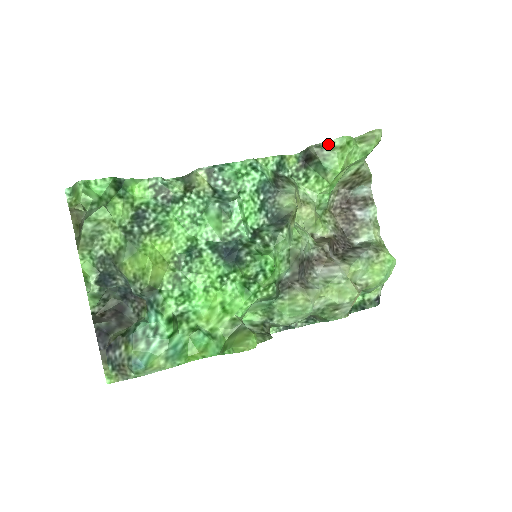
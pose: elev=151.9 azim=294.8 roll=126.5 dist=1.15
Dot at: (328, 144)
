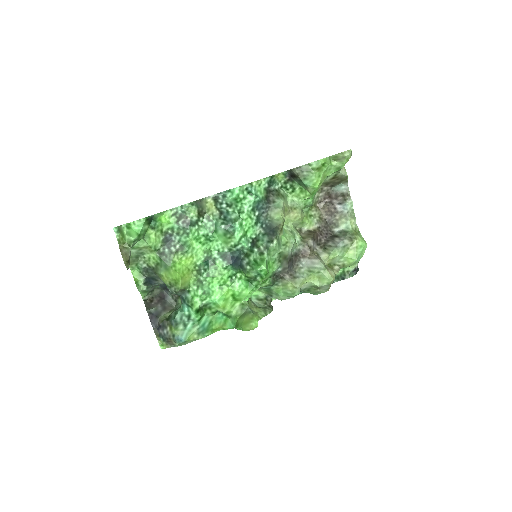
Dot at: (307, 166)
